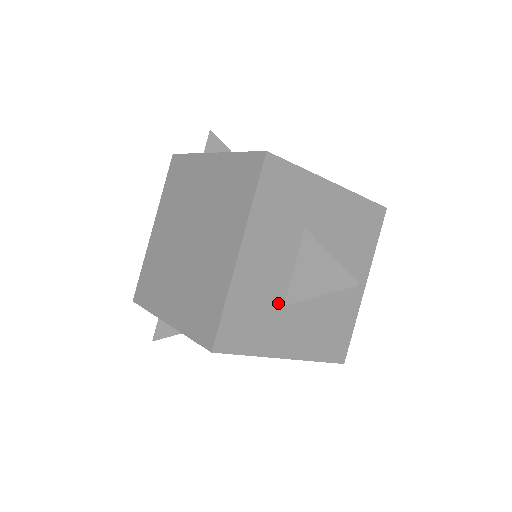
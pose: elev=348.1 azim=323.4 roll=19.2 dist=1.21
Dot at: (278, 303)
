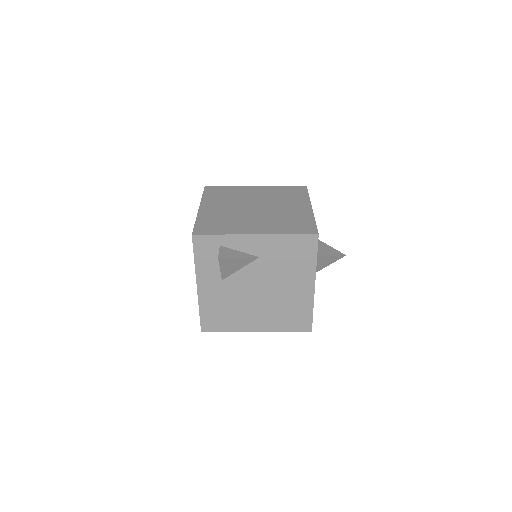
Dot at: occluded
